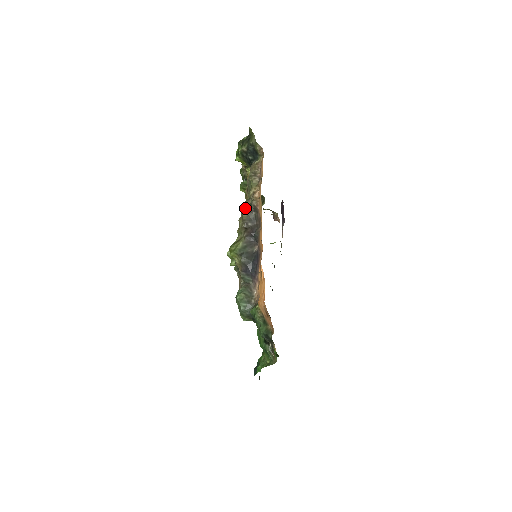
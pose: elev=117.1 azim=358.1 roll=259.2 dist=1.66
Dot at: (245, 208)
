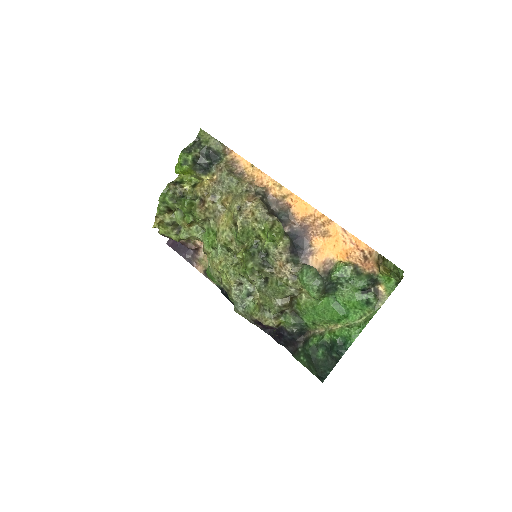
Dot at: (253, 198)
